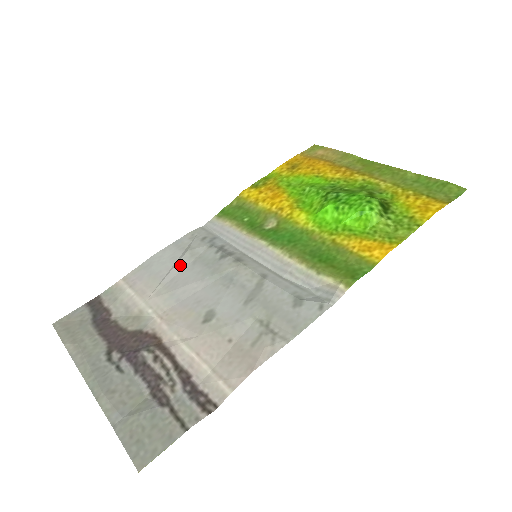
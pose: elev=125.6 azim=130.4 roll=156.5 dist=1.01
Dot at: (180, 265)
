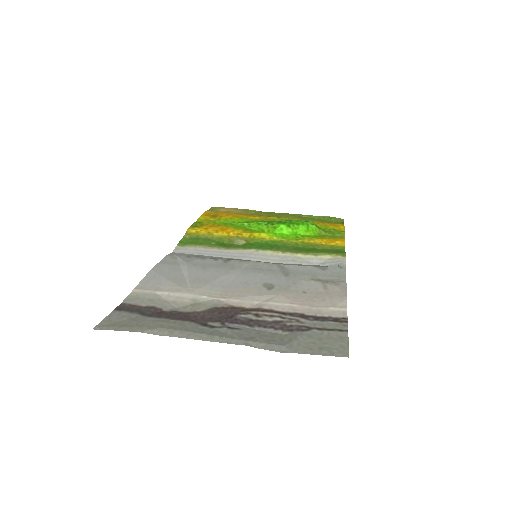
Dot at: (192, 270)
